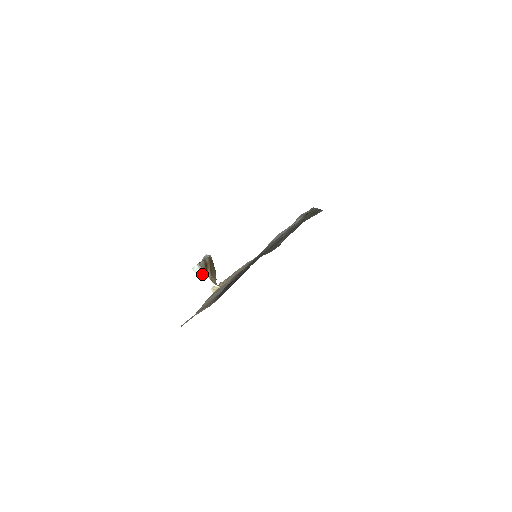
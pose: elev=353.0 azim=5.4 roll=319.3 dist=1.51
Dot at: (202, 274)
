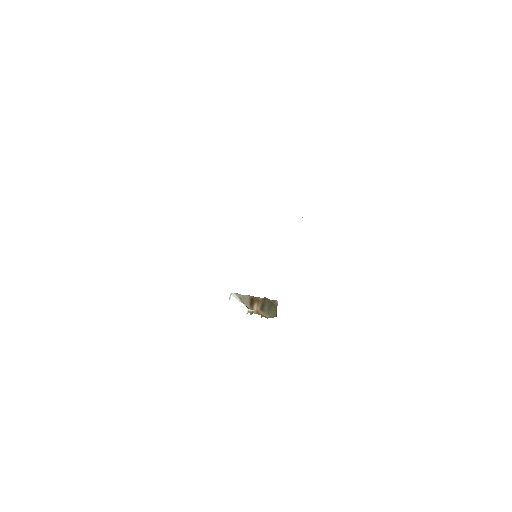
Dot at: (238, 302)
